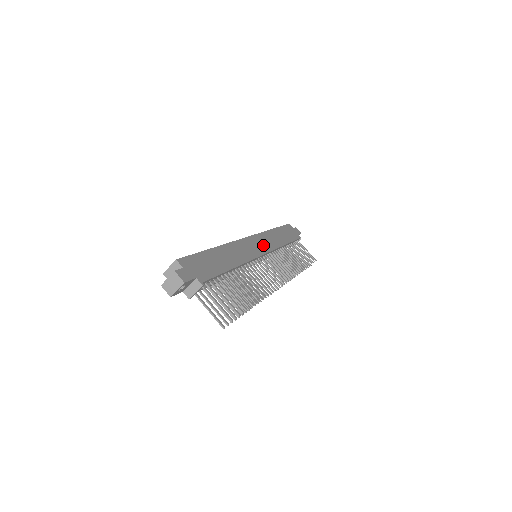
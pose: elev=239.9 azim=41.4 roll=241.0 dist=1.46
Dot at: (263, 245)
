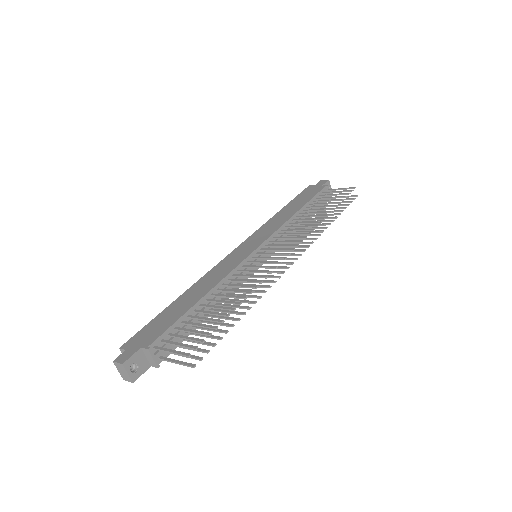
Dot at: (257, 240)
